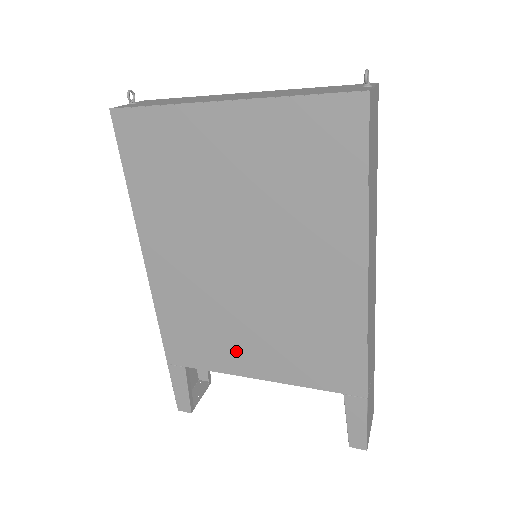
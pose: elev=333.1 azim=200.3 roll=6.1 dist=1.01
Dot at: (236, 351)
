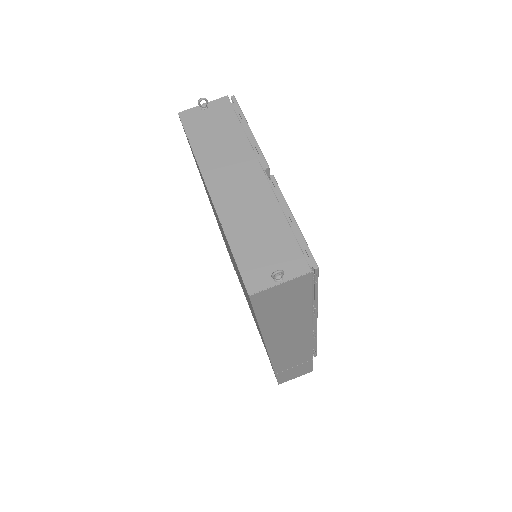
Dot at: occluded
